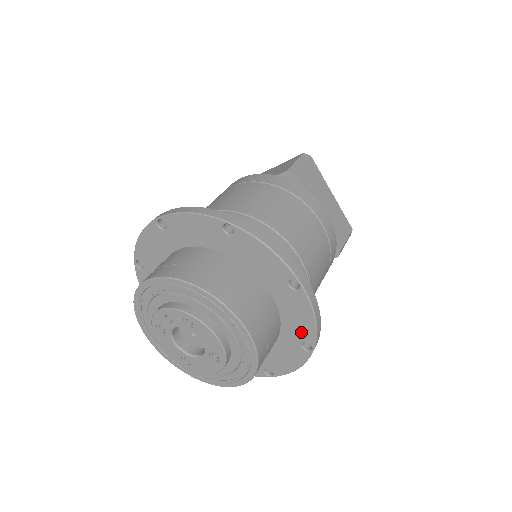
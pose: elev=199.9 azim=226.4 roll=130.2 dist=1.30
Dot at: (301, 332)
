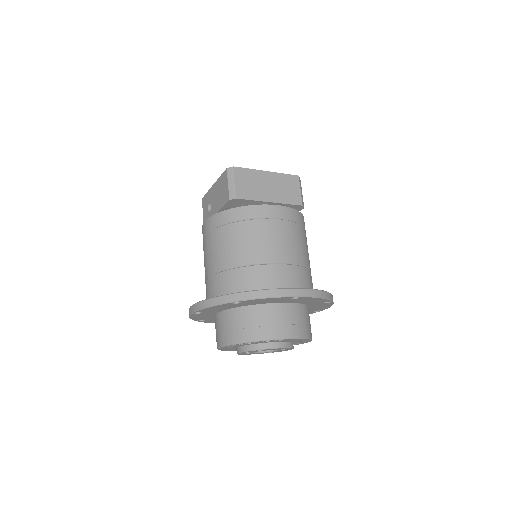
Dot at: (318, 302)
